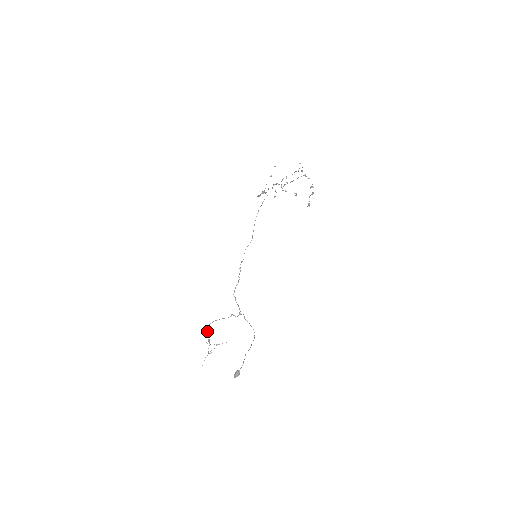
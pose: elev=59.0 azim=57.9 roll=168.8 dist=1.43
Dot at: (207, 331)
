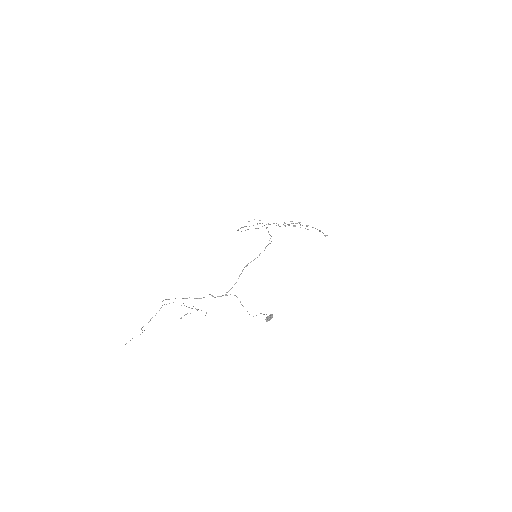
Dot at: occluded
